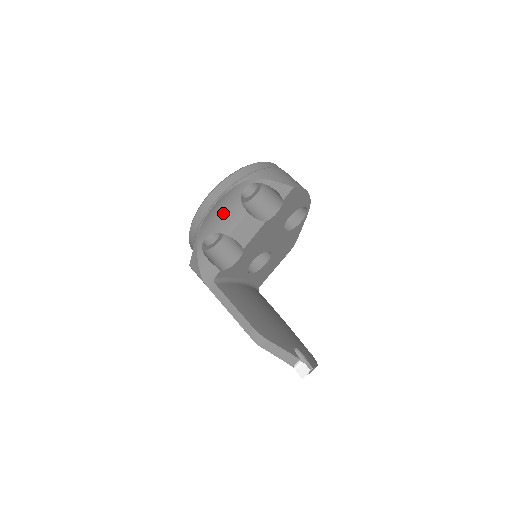
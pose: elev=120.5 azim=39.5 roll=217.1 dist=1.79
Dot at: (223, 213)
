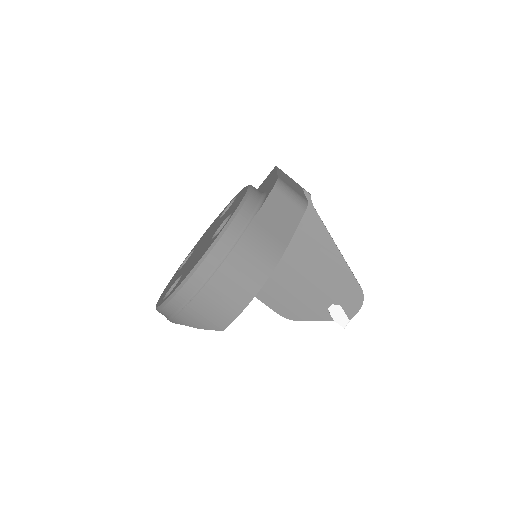
Dot at: occluded
